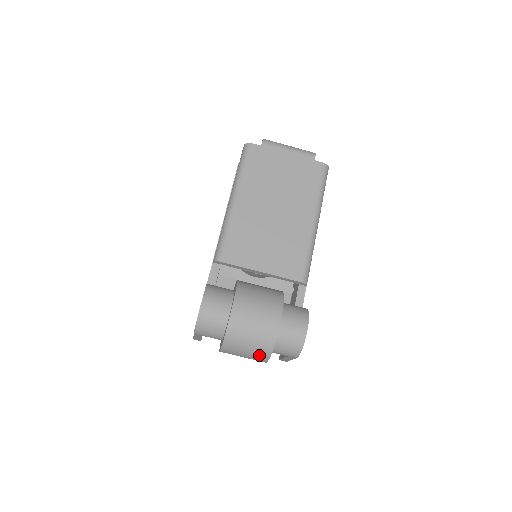
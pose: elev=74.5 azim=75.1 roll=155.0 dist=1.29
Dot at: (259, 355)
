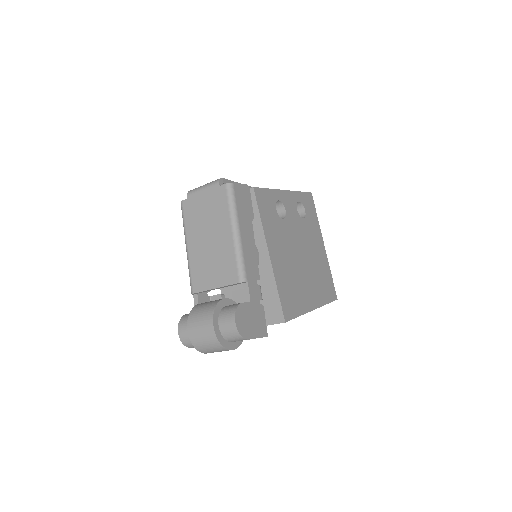
Dot at: (220, 349)
